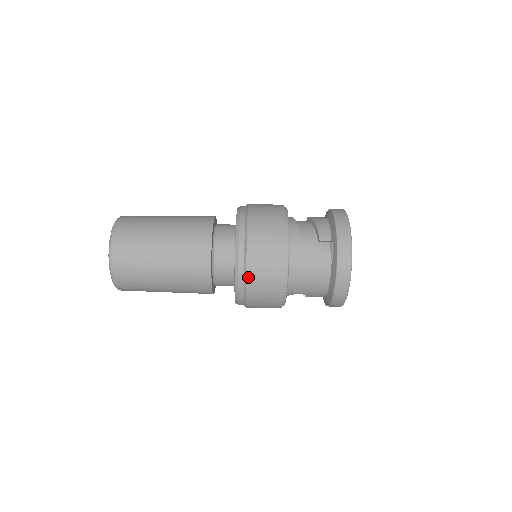
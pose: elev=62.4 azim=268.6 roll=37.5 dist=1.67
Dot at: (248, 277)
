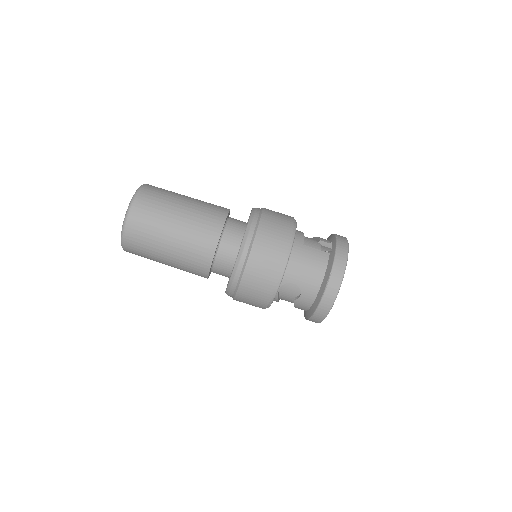
Dot at: (257, 237)
